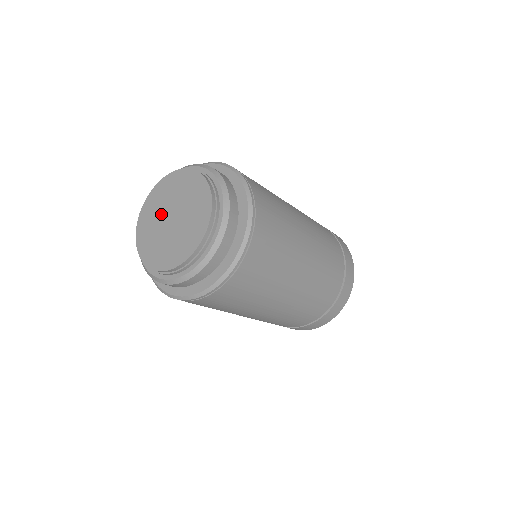
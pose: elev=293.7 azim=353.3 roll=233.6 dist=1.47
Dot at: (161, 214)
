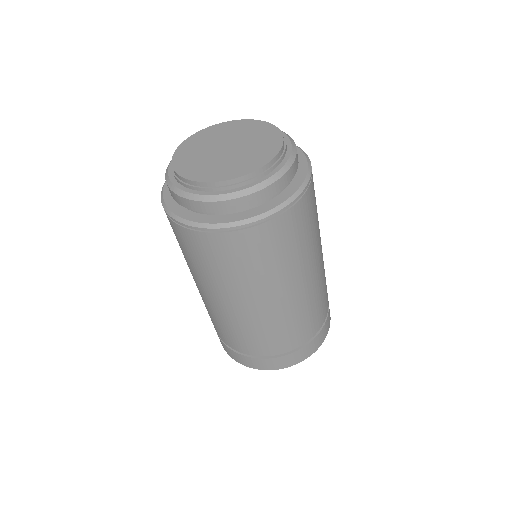
Dot at: (209, 149)
